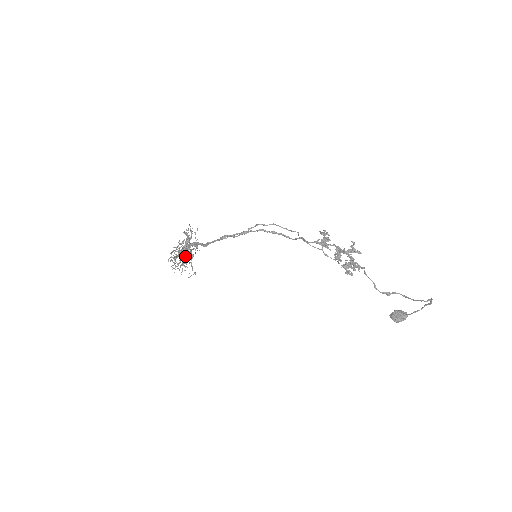
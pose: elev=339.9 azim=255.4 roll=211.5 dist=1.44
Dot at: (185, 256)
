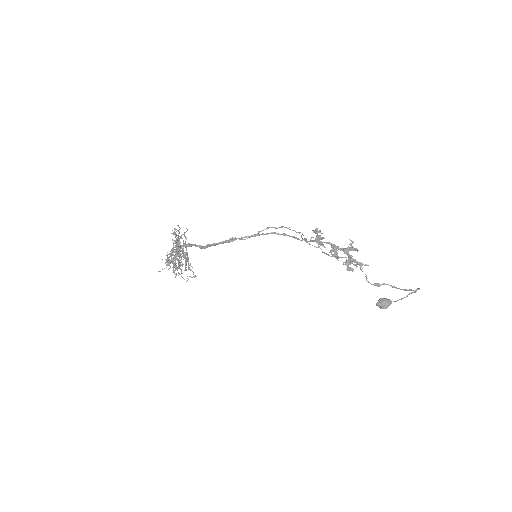
Dot at: (180, 259)
